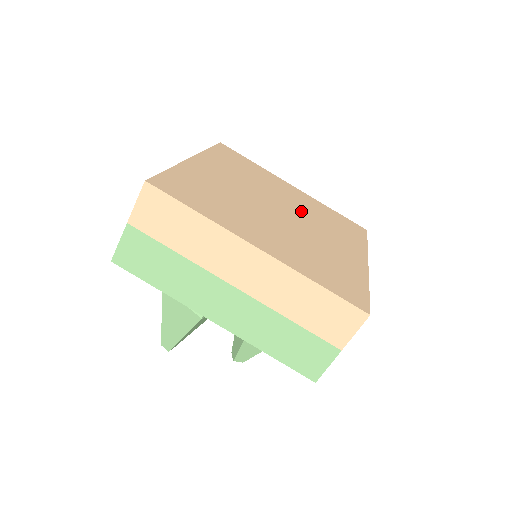
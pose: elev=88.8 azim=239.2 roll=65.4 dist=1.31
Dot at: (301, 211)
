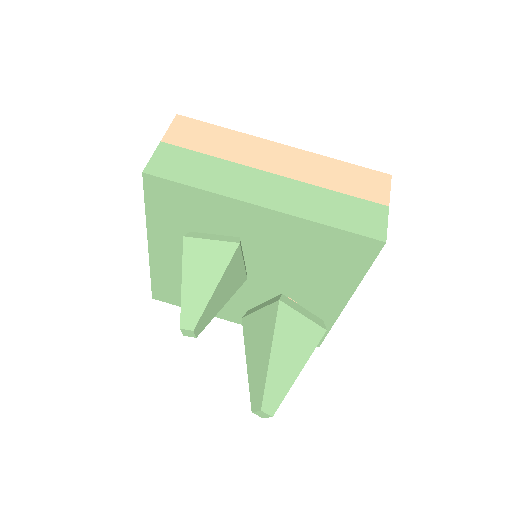
Dot at: occluded
